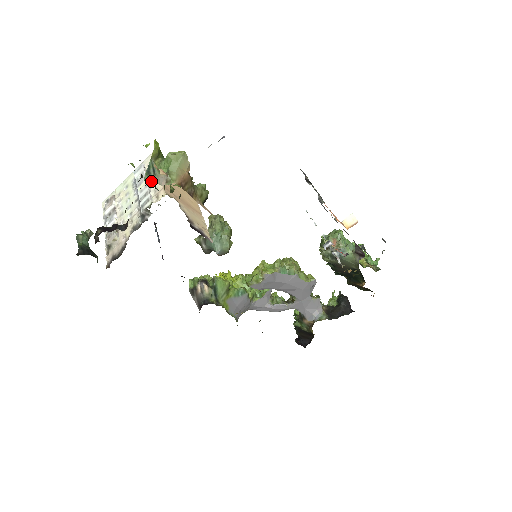
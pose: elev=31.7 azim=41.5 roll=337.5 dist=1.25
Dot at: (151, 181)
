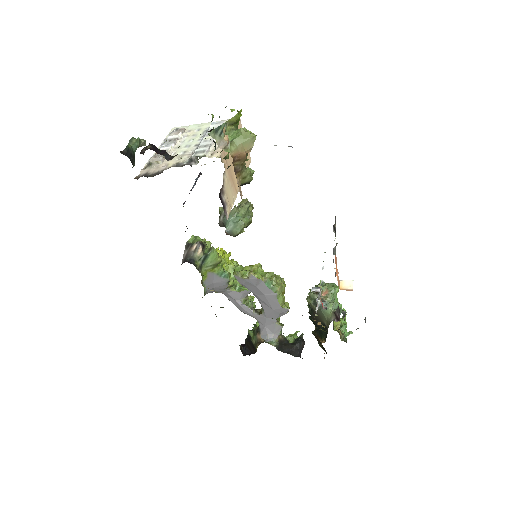
Dot at: occluded
